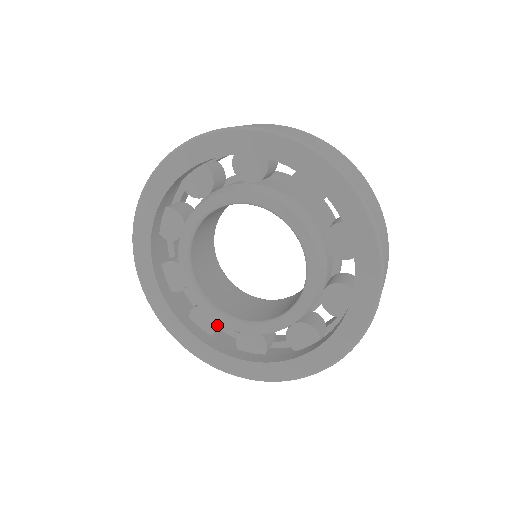
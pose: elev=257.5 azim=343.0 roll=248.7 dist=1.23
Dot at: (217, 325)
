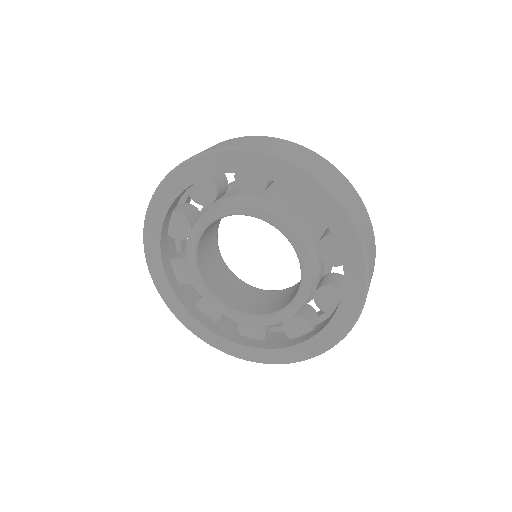
Dot at: (263, 329)
